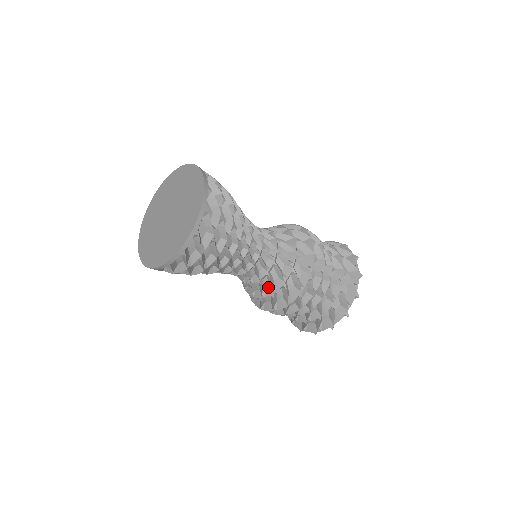
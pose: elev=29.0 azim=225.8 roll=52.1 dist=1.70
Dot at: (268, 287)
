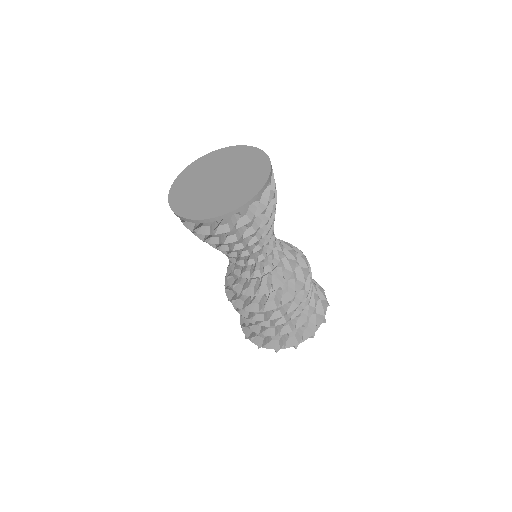
Dot at: (265, 286)
